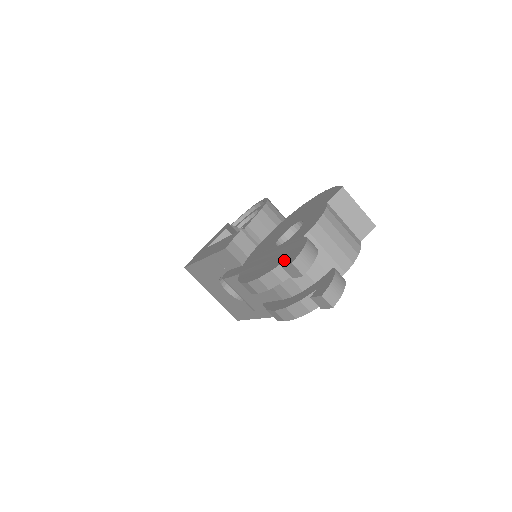
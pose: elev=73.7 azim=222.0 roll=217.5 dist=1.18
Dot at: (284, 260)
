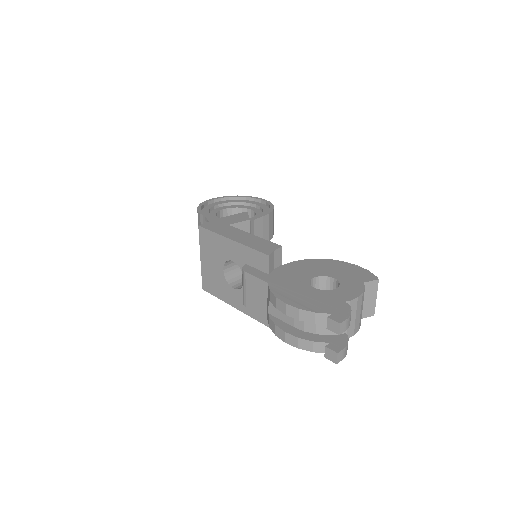
Dot at: (329, 312)
